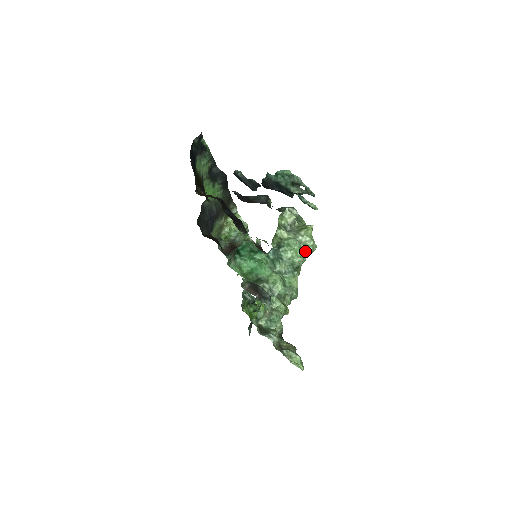
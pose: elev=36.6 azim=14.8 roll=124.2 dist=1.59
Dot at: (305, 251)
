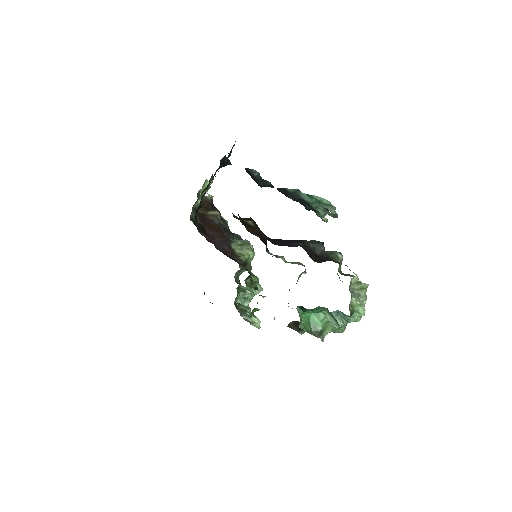
Dot at: occluded
